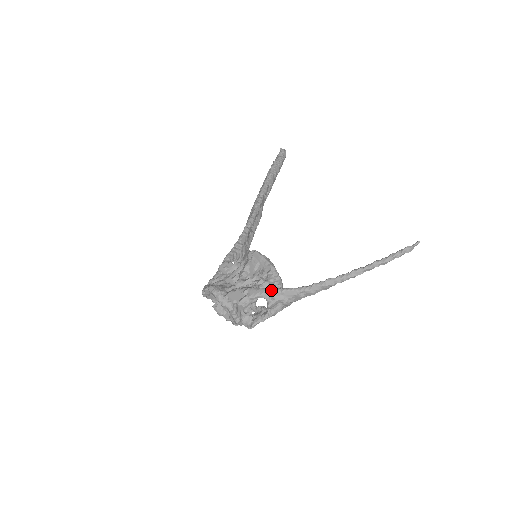
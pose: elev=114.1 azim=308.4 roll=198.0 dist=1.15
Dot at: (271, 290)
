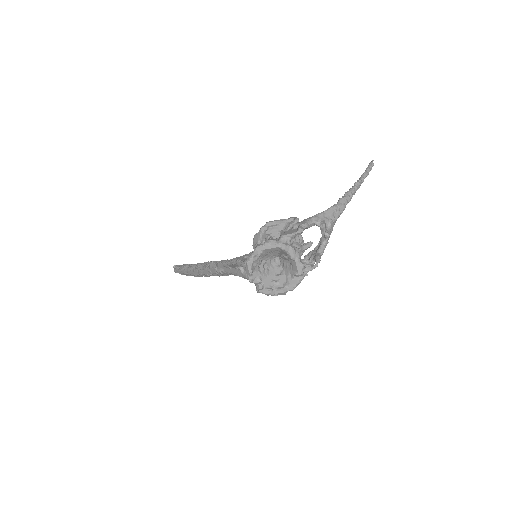
Dot at: (314, 215)
